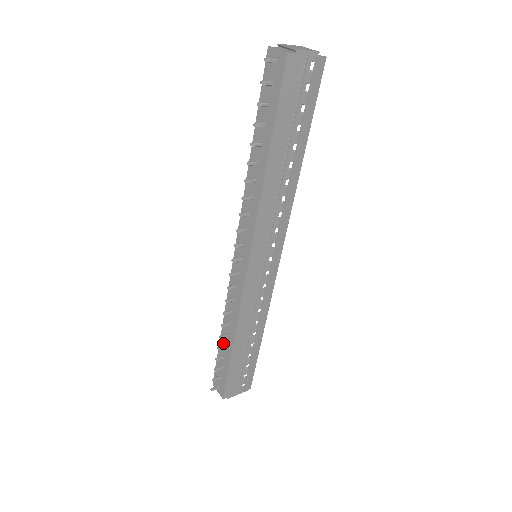
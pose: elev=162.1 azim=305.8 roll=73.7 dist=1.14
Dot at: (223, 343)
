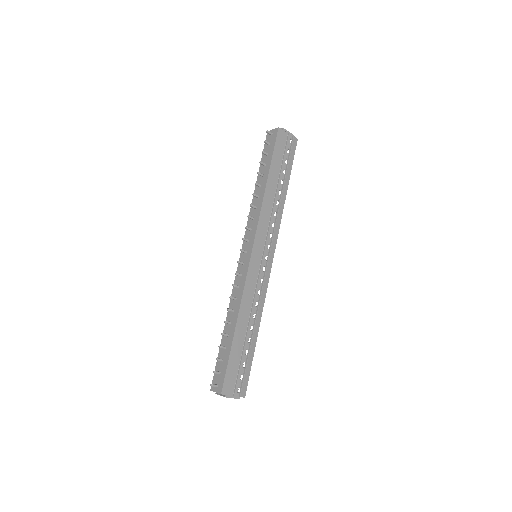
Dot at: occluded
